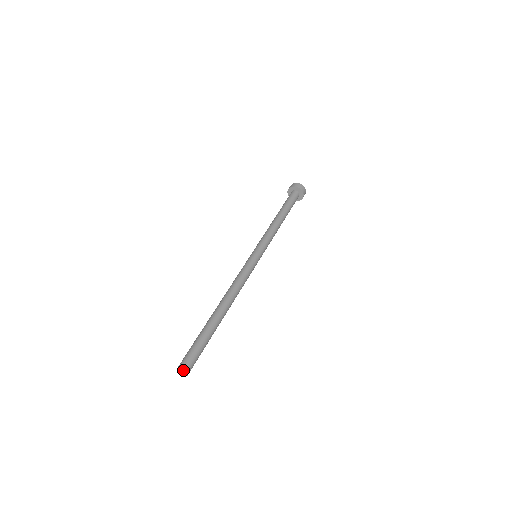
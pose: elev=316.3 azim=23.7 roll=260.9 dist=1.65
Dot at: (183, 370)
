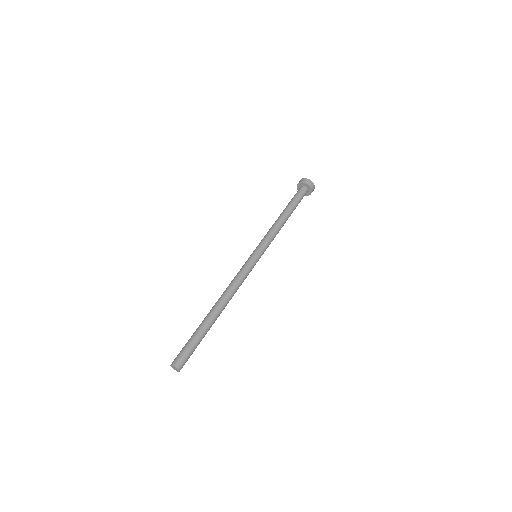
Dot at: (177, 369)
